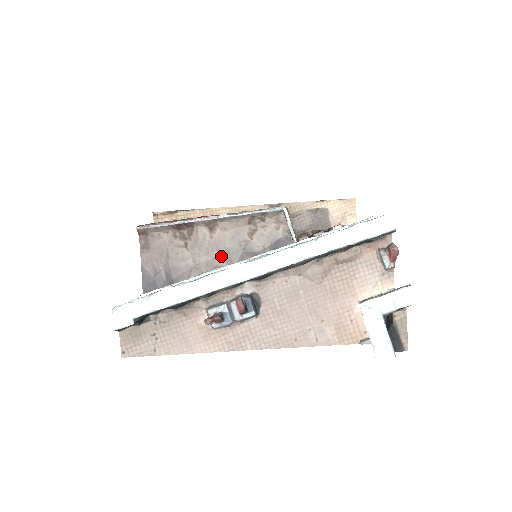
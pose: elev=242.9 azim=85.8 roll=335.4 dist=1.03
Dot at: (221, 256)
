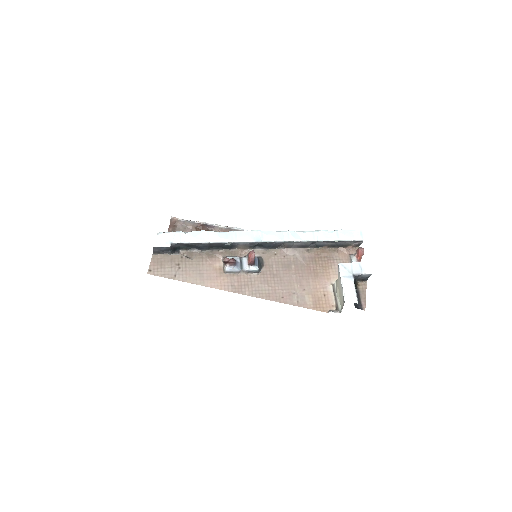
Dot at: occluded
